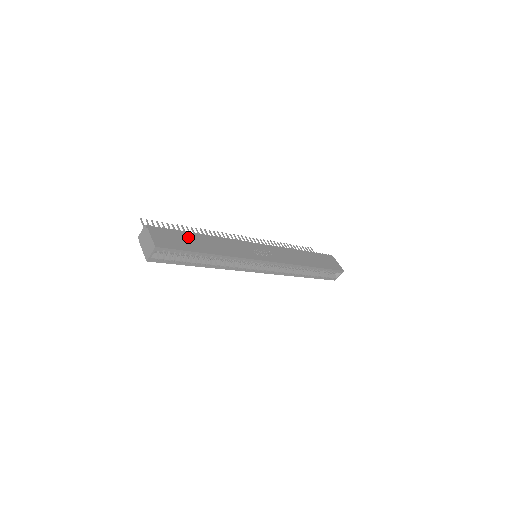
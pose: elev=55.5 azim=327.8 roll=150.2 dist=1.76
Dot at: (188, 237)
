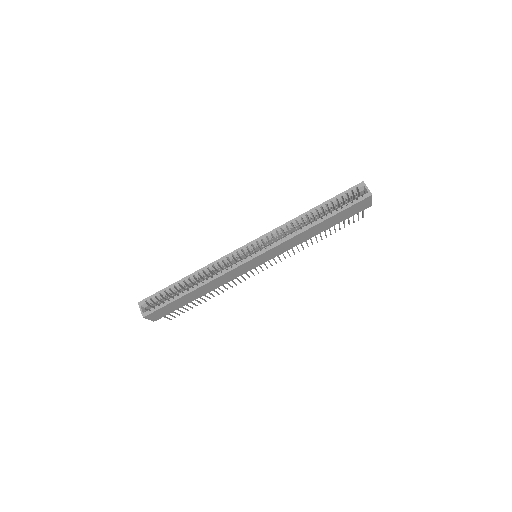
Dot at: occluded
